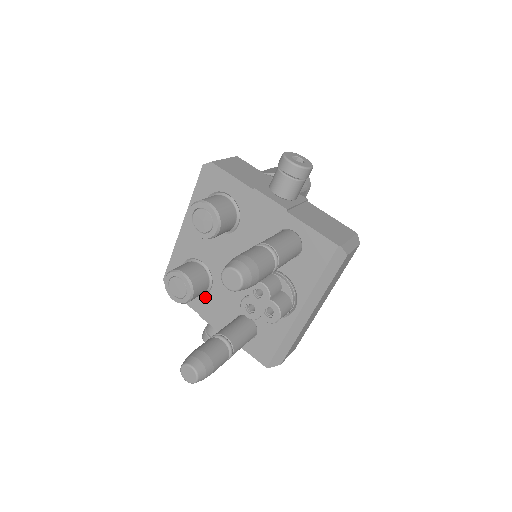
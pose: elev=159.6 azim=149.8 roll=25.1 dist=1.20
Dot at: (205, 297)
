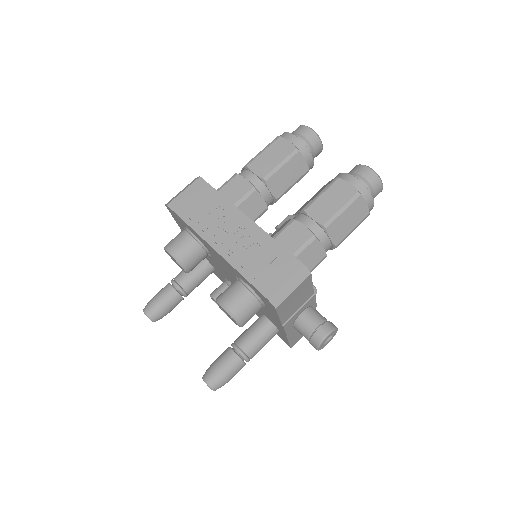
Dot at: occluded
